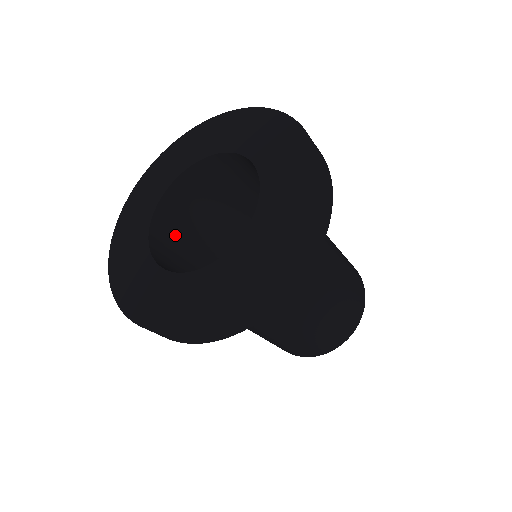
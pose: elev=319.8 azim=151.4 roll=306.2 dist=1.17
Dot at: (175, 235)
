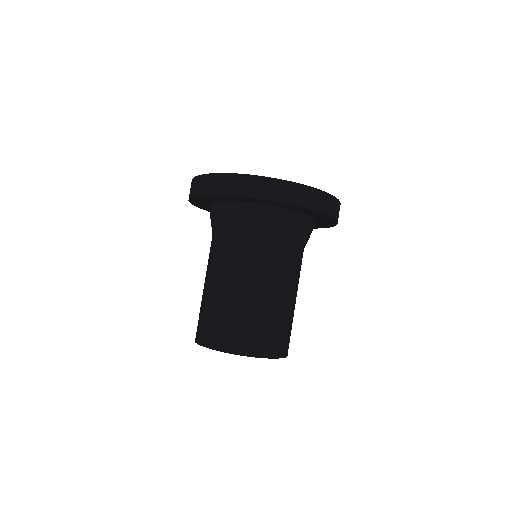
Dot at: occluded
